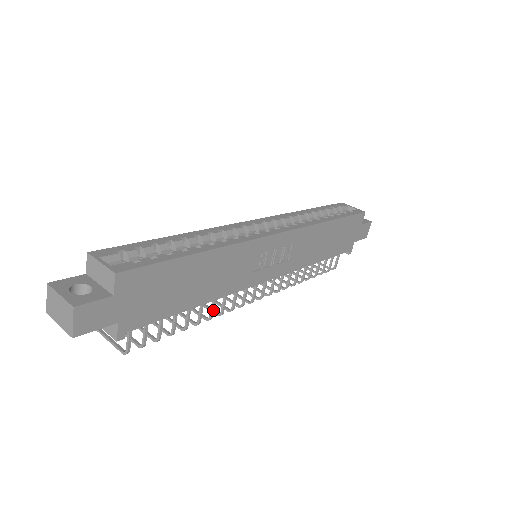
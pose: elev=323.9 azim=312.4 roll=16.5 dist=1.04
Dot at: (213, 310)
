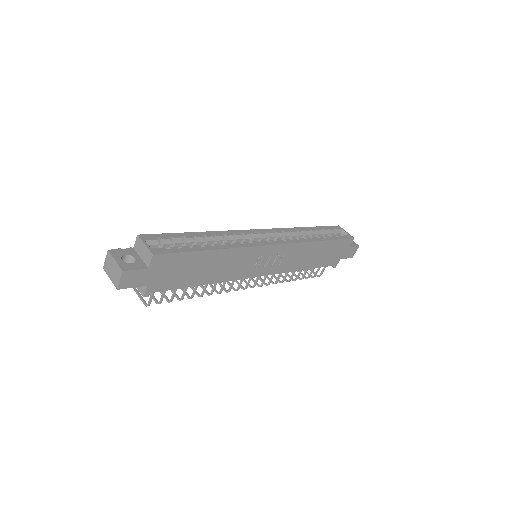
Dot at: (214, 289)
